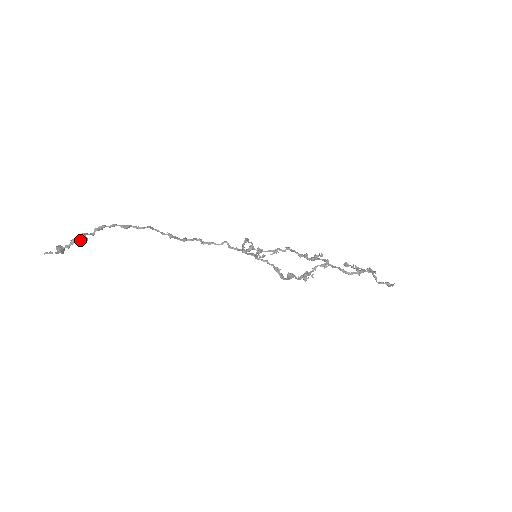
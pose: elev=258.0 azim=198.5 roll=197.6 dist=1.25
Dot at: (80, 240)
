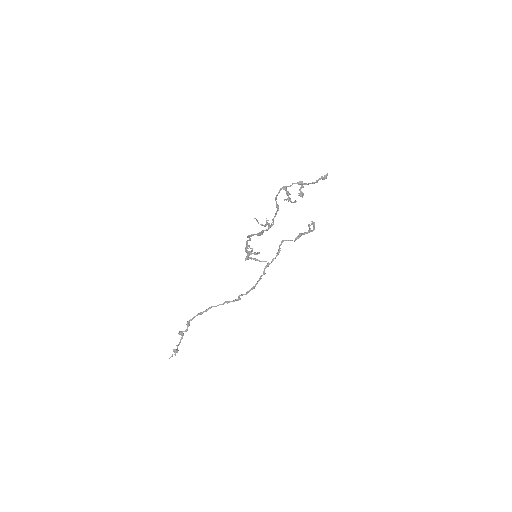
Dot at: (182, 338)
